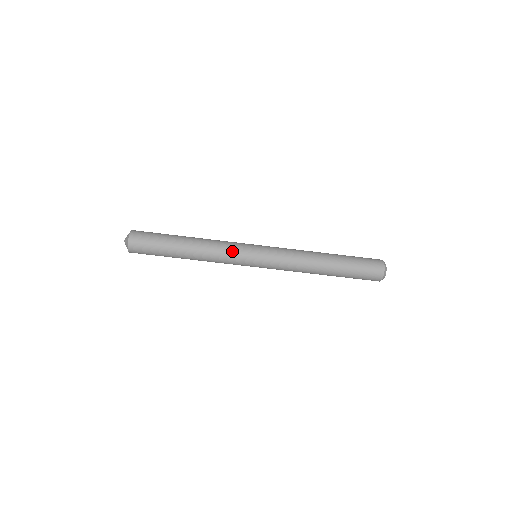
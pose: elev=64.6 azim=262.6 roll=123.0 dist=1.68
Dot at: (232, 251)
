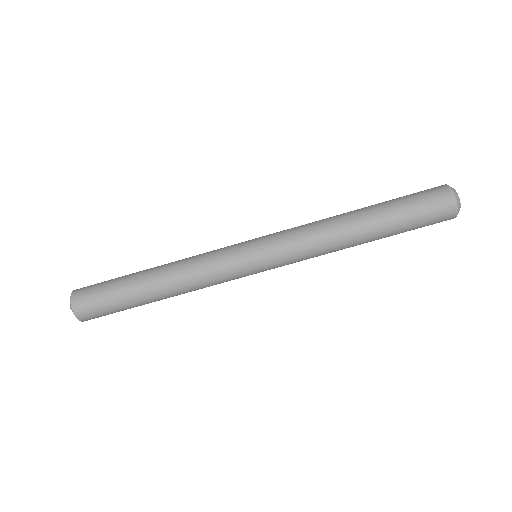
Dot at: (215, 251)
